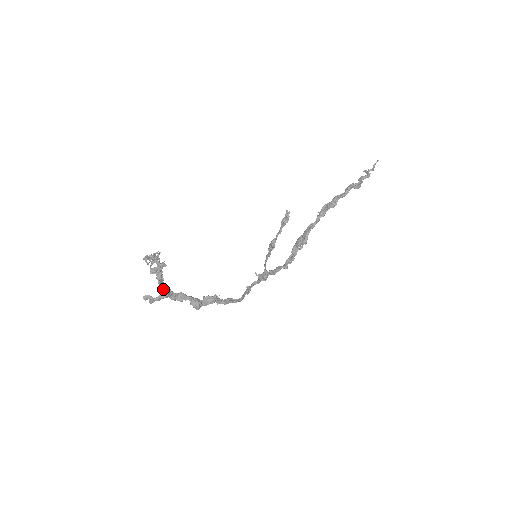
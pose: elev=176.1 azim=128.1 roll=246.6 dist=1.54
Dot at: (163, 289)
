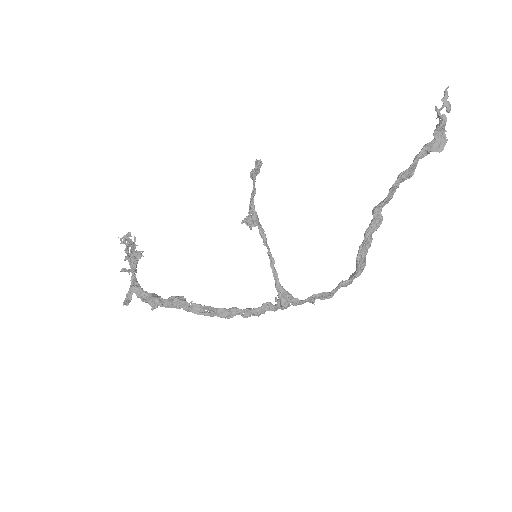
Dot at: (132, 282)
